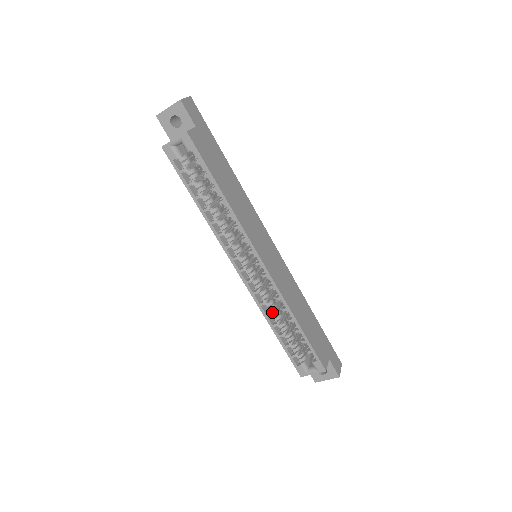
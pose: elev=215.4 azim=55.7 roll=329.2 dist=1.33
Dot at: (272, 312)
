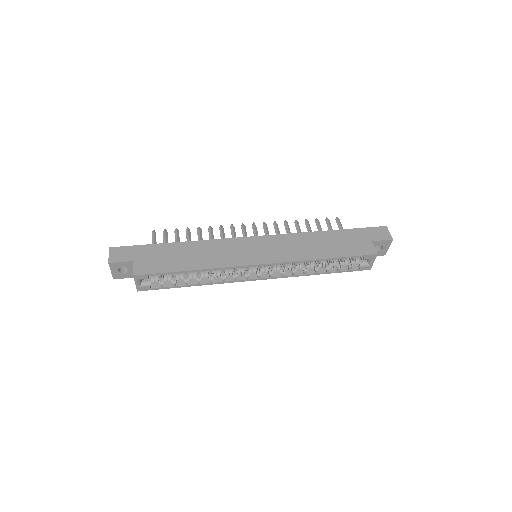
Dot at: (305, 270)
